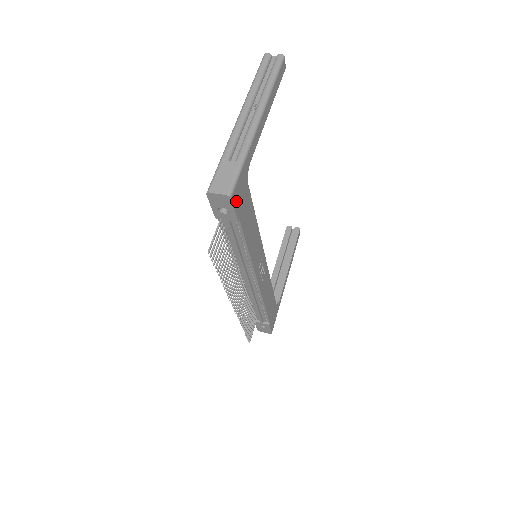
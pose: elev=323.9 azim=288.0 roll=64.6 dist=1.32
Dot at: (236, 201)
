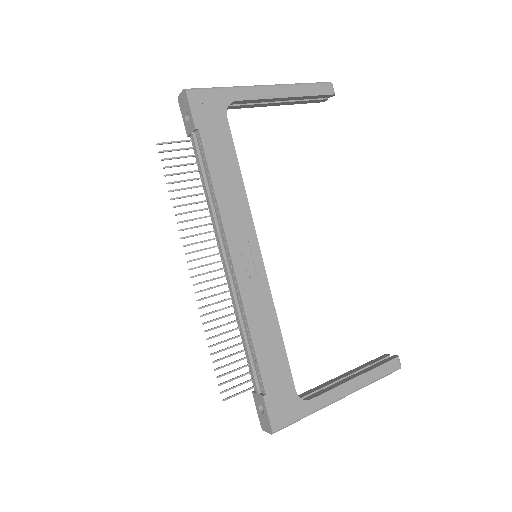
Dot at: (196, 105)
